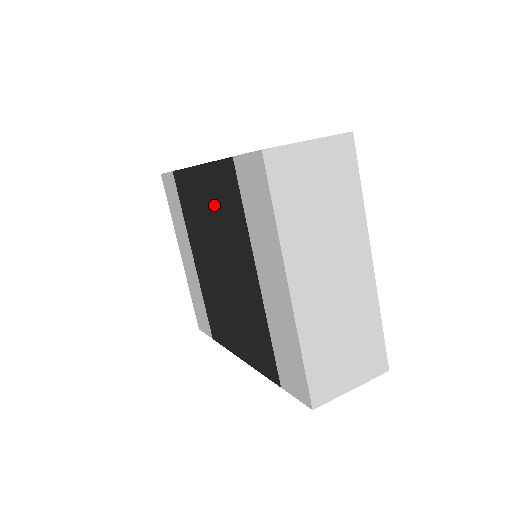
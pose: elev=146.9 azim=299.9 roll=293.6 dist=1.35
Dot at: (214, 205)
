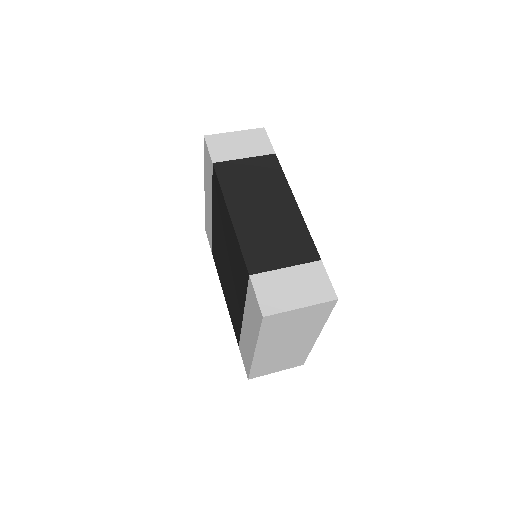
Dot at: (232, 248)
